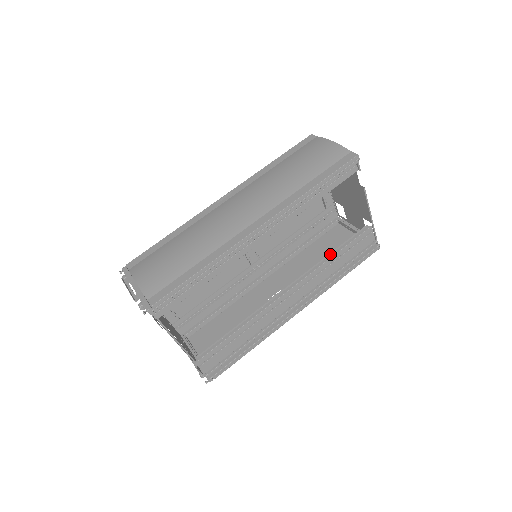
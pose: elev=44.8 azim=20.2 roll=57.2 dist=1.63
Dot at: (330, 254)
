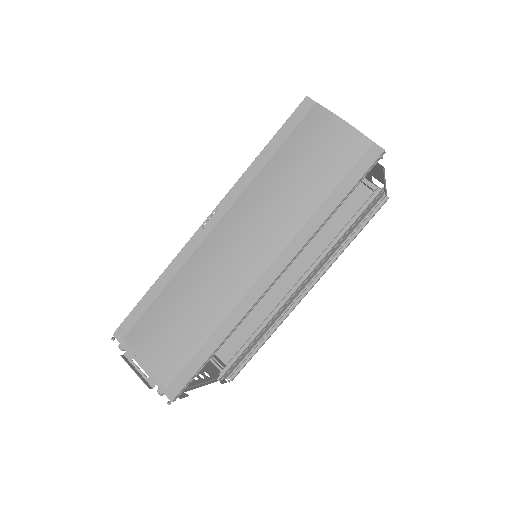
Dot at: (339, 233)
